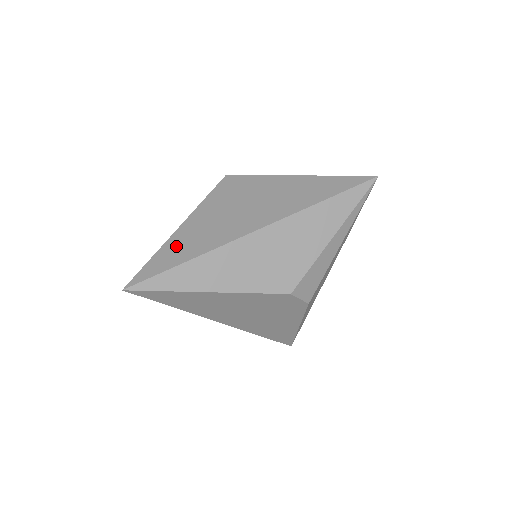
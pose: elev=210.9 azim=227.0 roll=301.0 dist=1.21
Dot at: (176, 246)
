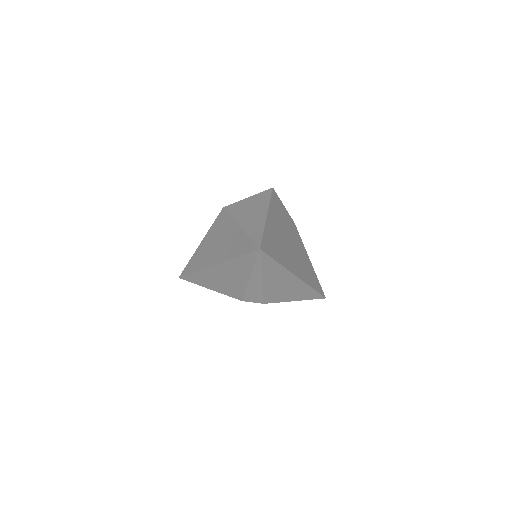
Dot at: (194, 259)
